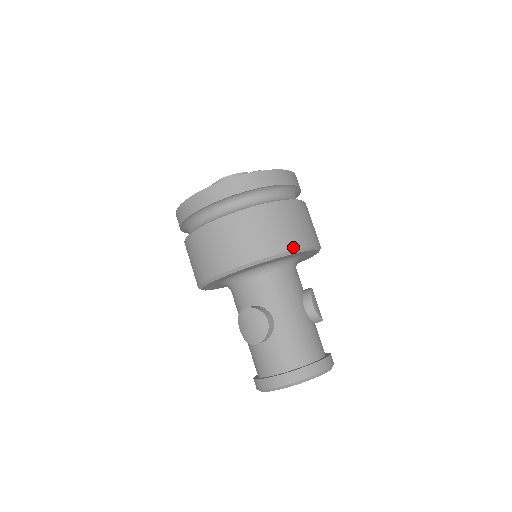
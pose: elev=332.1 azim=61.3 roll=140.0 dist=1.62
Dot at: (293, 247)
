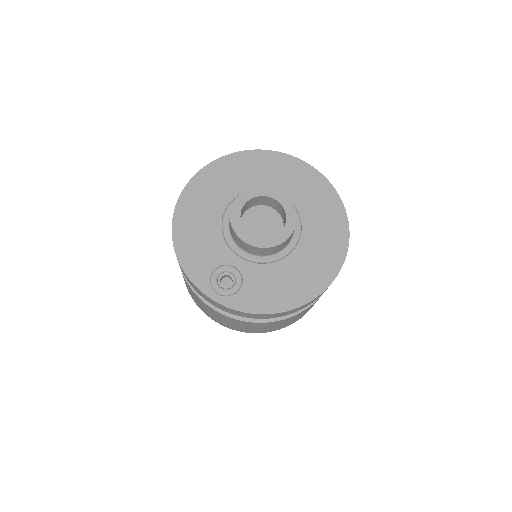
Dot at: (224, 325)
